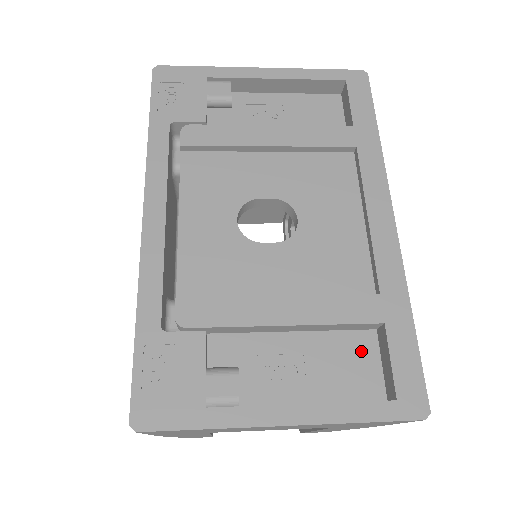
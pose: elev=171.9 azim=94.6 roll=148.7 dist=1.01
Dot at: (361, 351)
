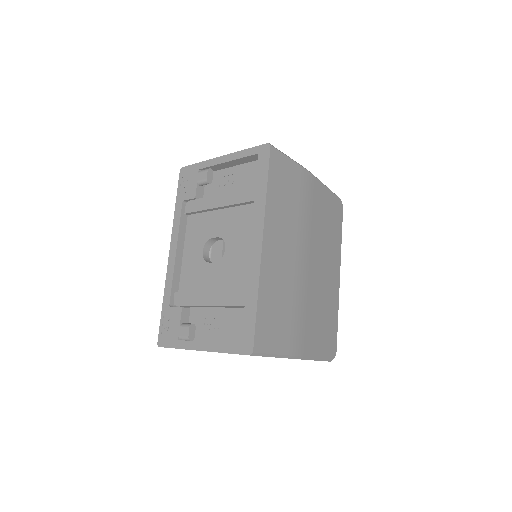
Dot at: occluded
